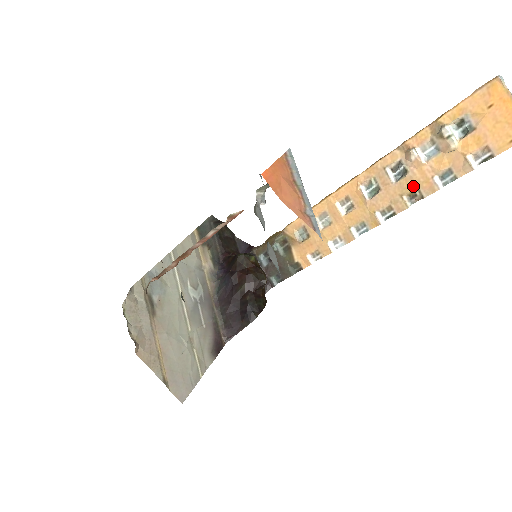
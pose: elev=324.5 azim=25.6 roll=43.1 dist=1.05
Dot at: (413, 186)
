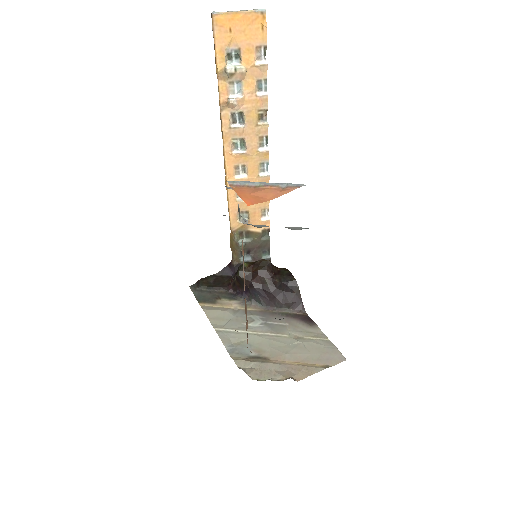
Dot at: (255, 113)
